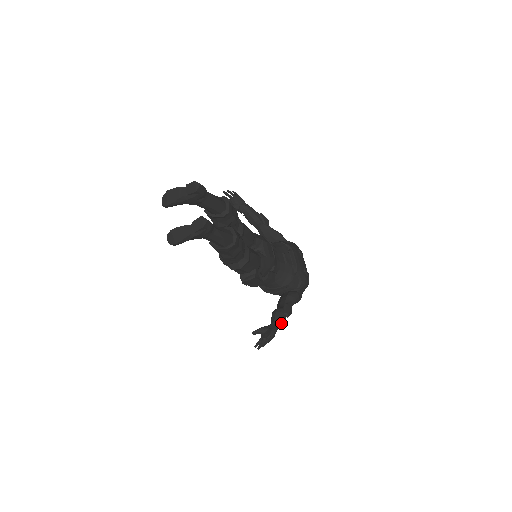
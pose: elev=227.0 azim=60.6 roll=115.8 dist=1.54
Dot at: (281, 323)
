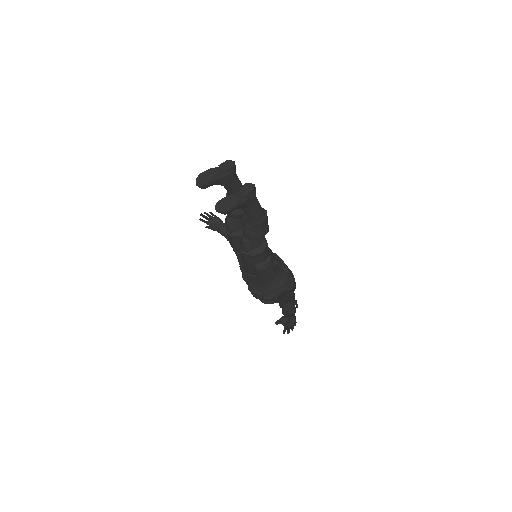
Dot at: (294, 312)
